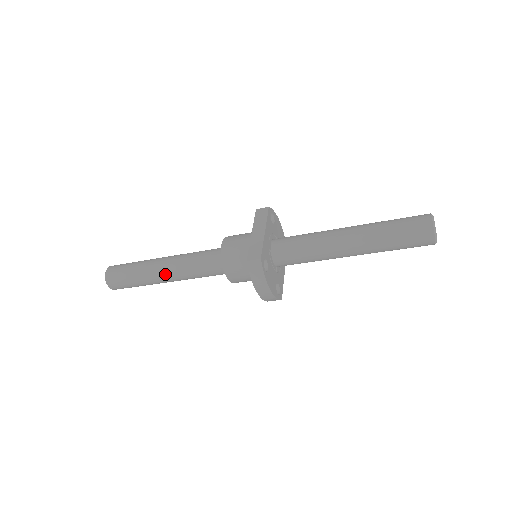
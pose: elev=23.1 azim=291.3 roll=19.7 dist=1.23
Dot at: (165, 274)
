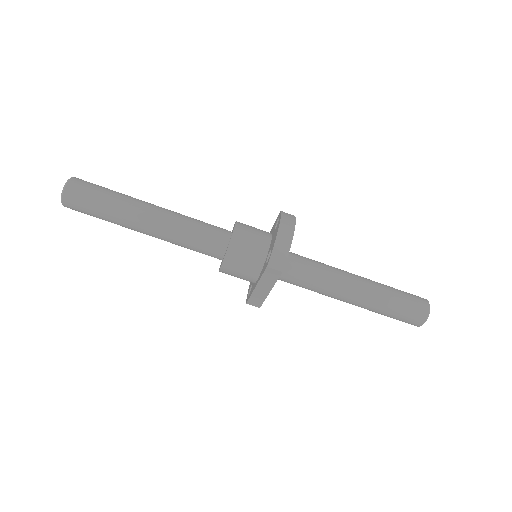
Dot at: (155, 207)
